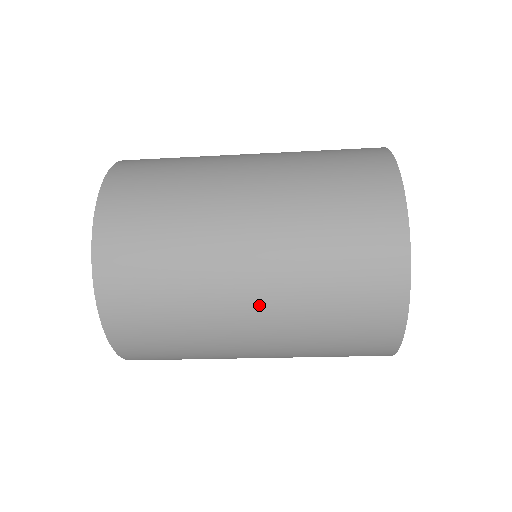
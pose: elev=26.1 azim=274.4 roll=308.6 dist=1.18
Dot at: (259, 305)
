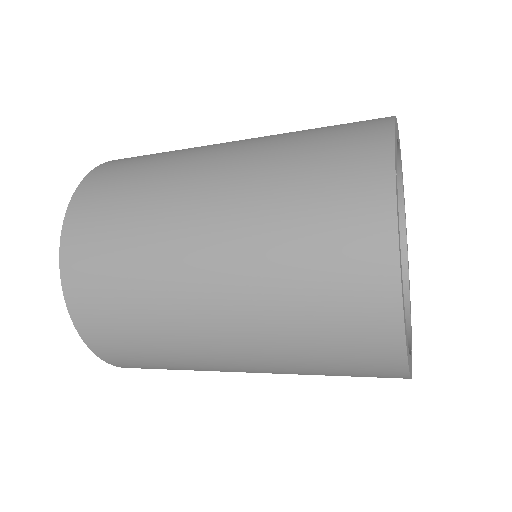
Dot at: (223, 315)
